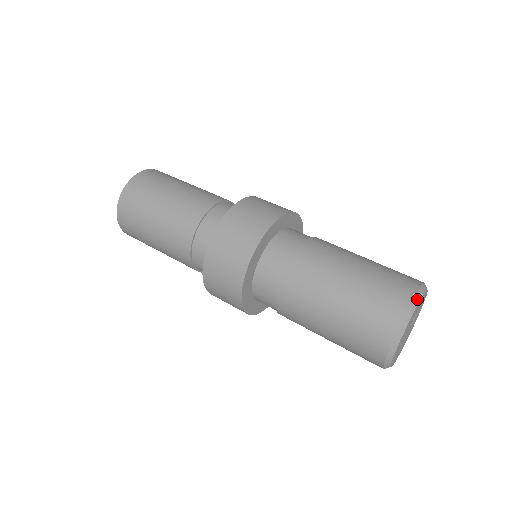
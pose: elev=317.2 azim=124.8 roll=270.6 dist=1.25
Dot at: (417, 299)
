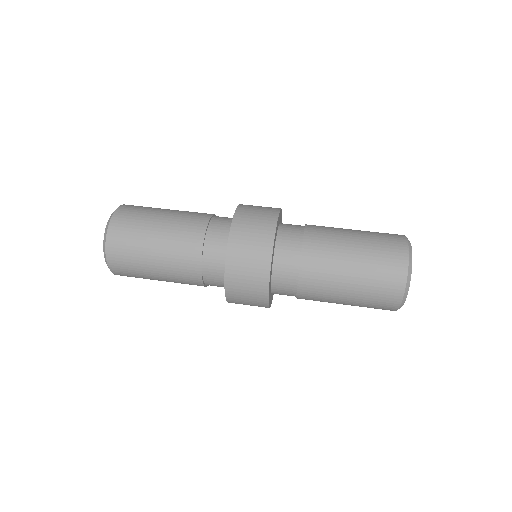
Dot at: (408, 285)
